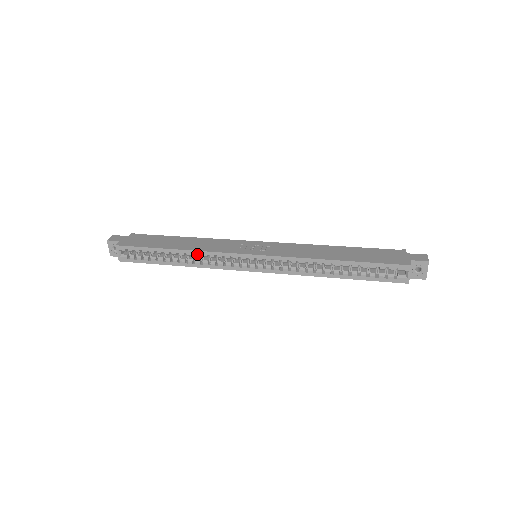
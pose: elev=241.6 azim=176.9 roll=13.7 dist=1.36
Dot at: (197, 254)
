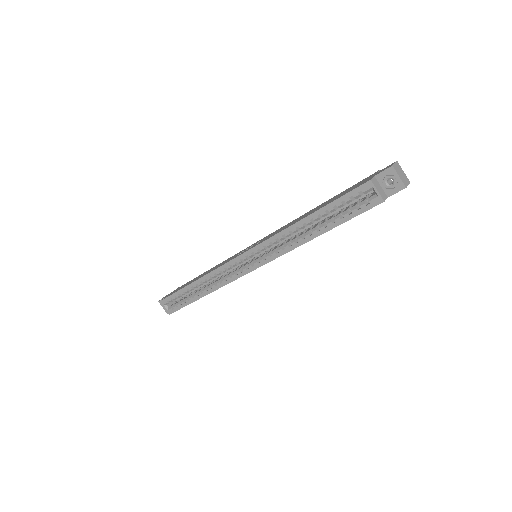
Dot at: (208, 278)
